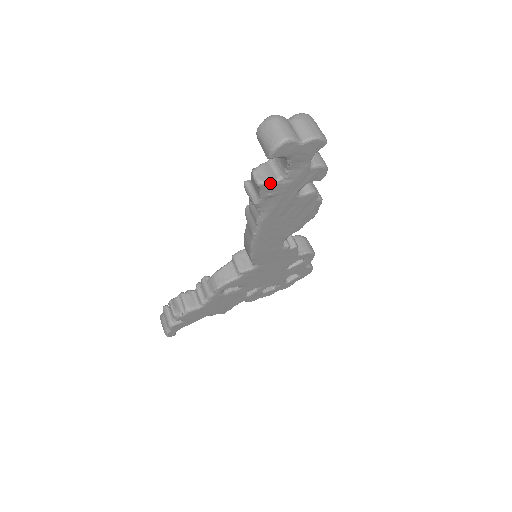
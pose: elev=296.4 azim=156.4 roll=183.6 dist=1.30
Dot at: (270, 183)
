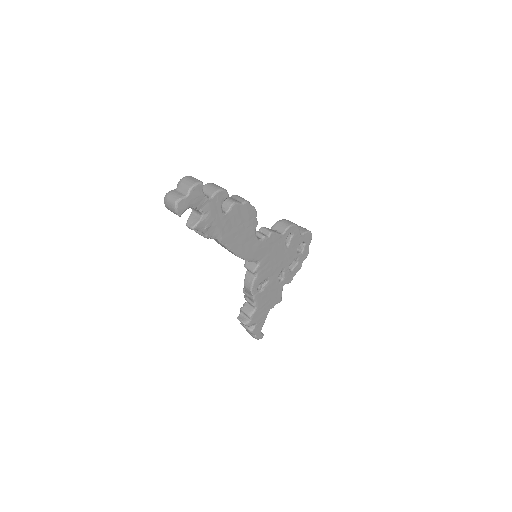
Dot at: (198, 224)
